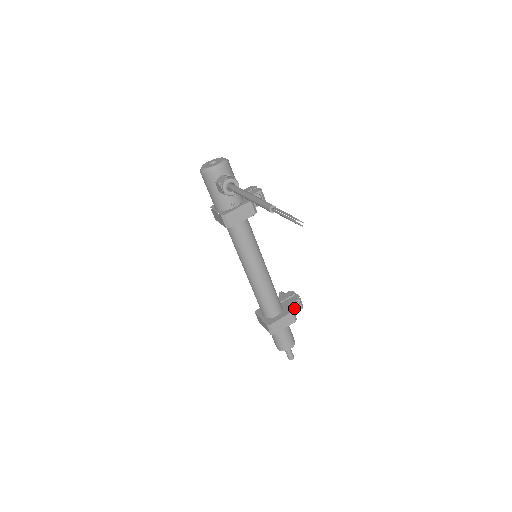
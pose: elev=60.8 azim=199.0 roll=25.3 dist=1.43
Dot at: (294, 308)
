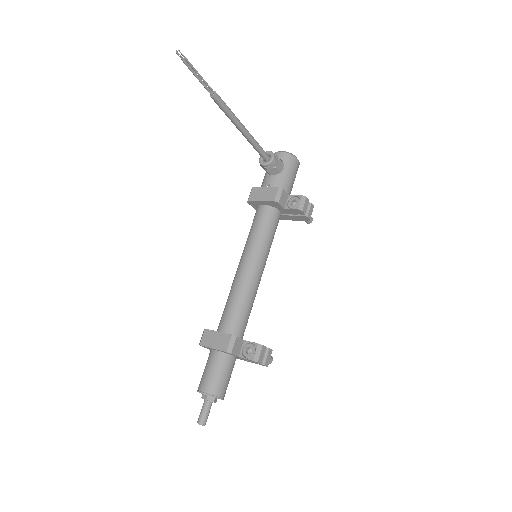
Dot at: (247, 352)
